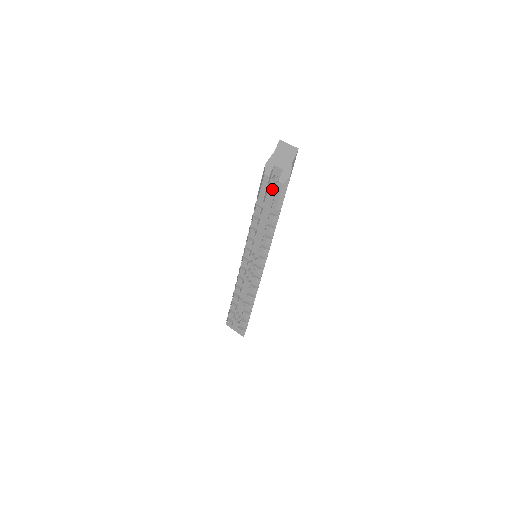
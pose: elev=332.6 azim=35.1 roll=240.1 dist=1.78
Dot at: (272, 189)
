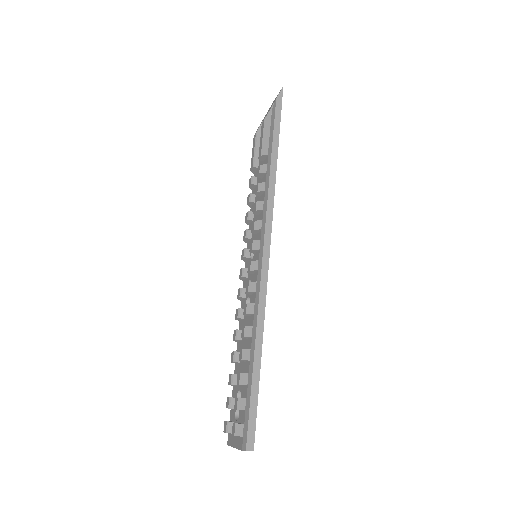
Dot at: occluded
